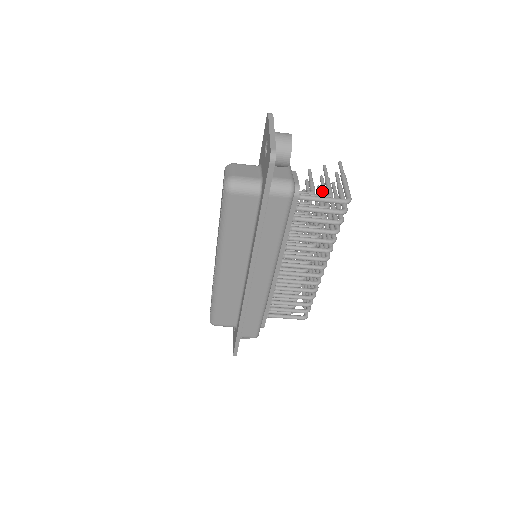
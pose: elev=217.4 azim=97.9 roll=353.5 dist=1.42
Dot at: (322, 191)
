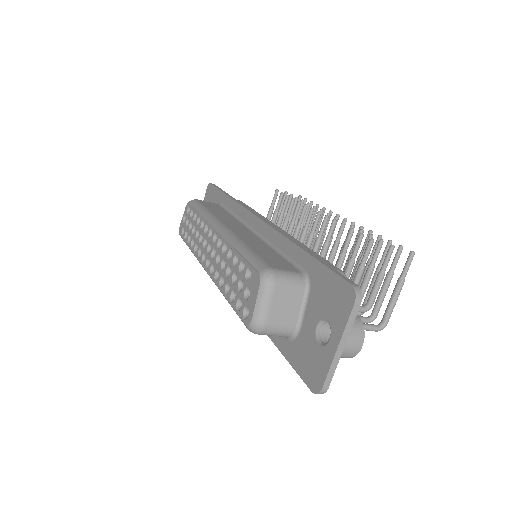
Dot at: (367, 273)
